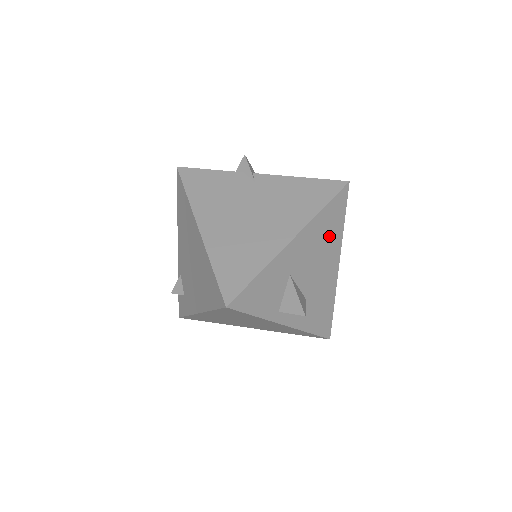
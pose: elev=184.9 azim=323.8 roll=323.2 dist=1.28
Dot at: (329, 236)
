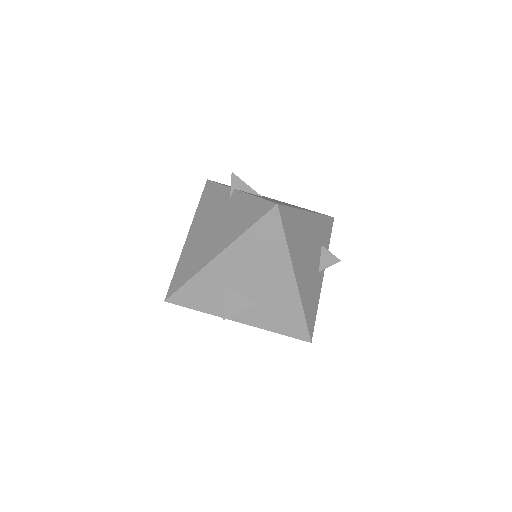
Dot at: (267, 253)
